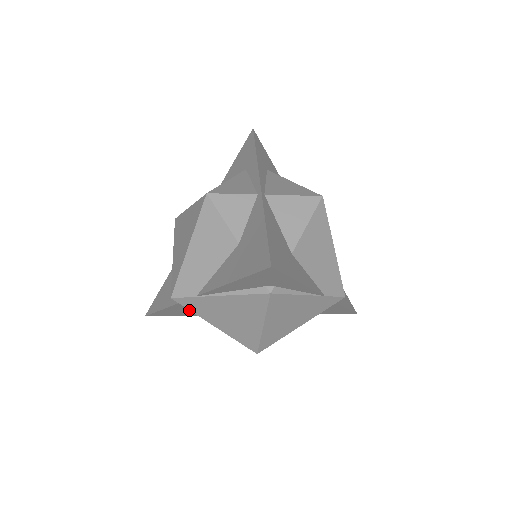
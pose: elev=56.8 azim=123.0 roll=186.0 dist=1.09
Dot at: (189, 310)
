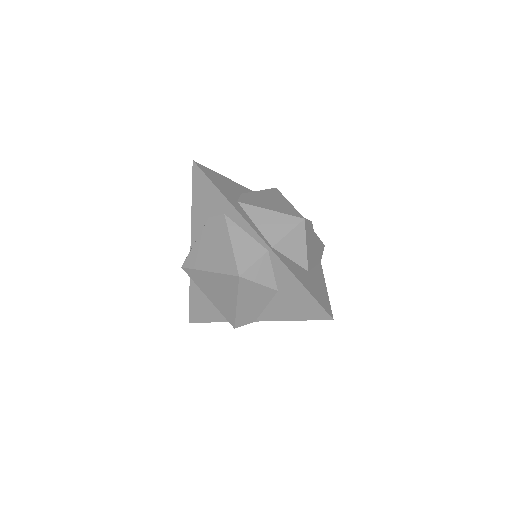
Dot at: occluded
